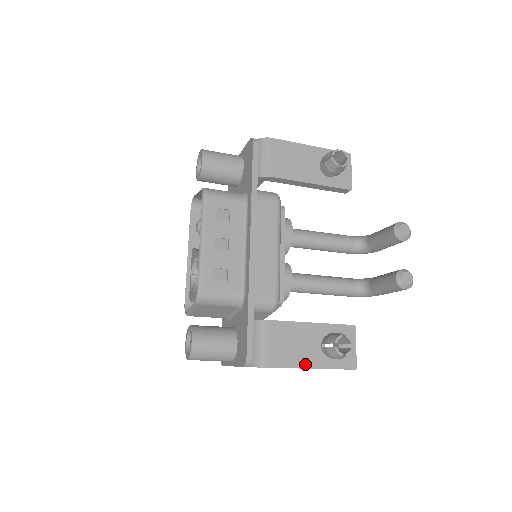
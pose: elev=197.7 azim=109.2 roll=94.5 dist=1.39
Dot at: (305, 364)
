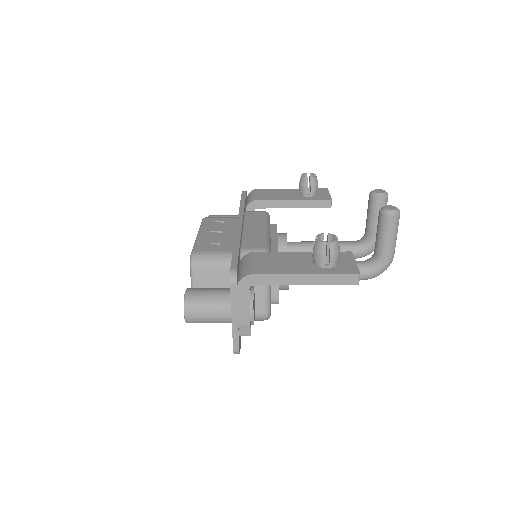
Dot at: (296, 272)
